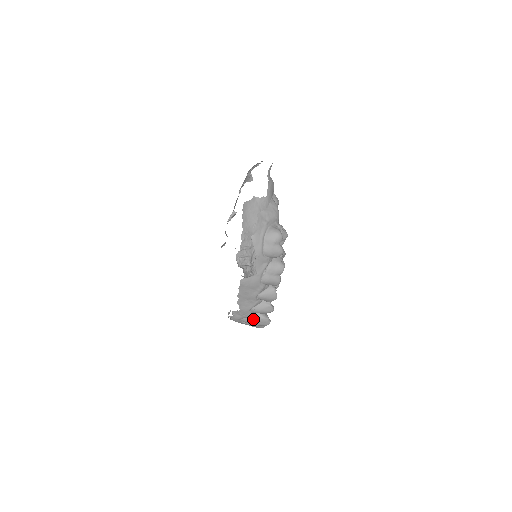
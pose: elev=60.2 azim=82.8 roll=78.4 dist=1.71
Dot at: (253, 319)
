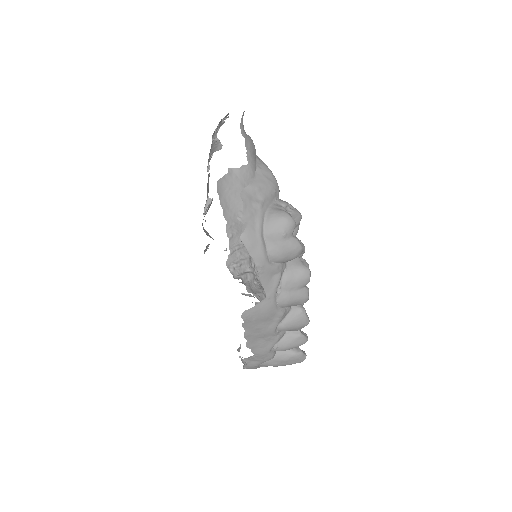
Dot at: (278, 360)
